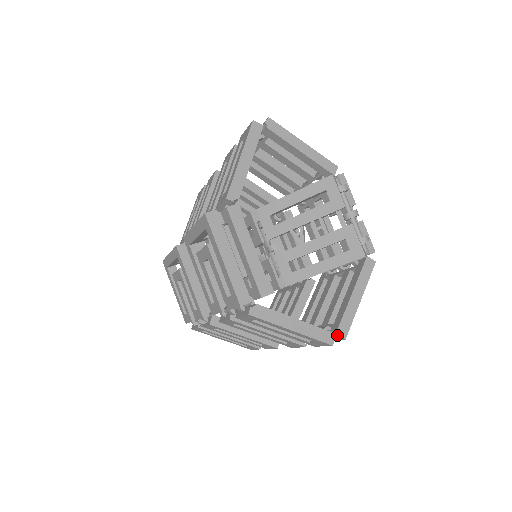
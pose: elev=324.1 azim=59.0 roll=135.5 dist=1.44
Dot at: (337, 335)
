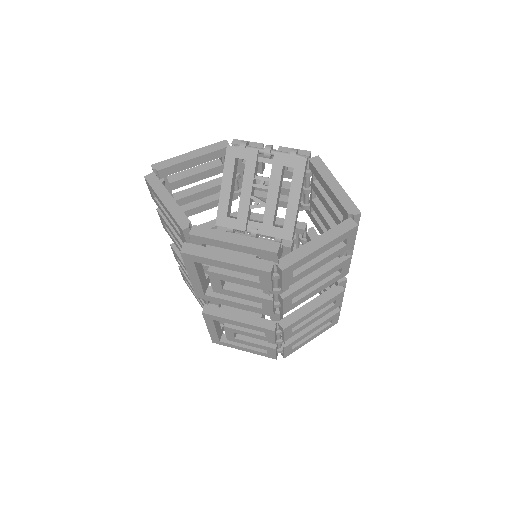
Dot at: (353, 218)
